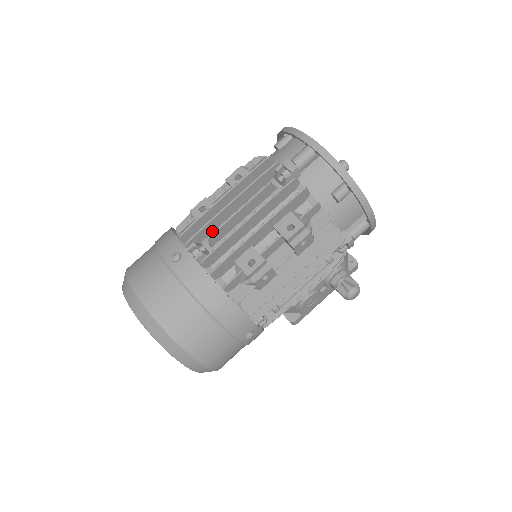
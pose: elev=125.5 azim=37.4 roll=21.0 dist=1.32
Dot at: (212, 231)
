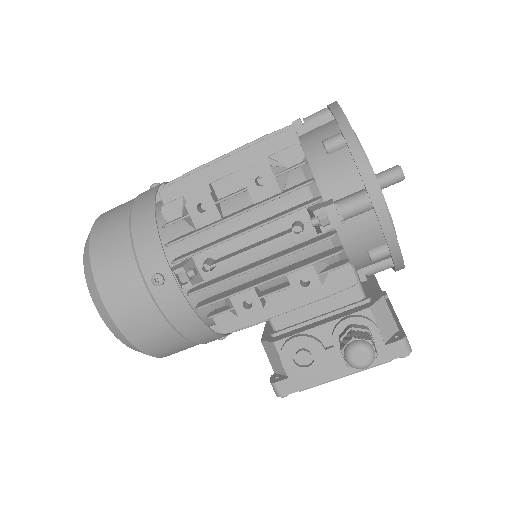
Dot at: occluded
